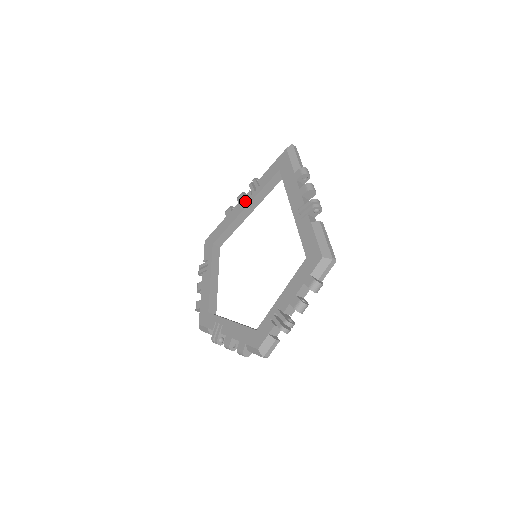
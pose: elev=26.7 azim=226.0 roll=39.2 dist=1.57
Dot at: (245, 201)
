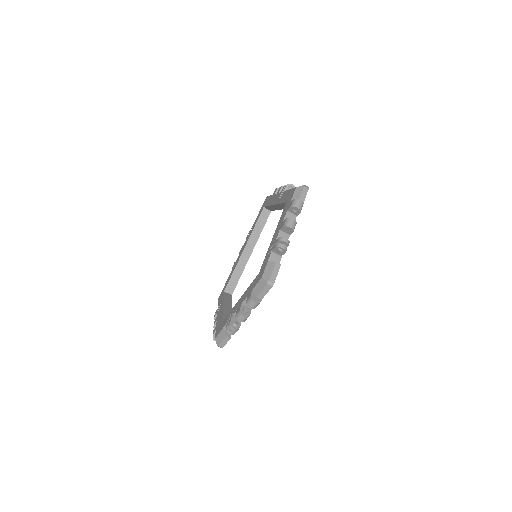
Dot at: (244, 245)
